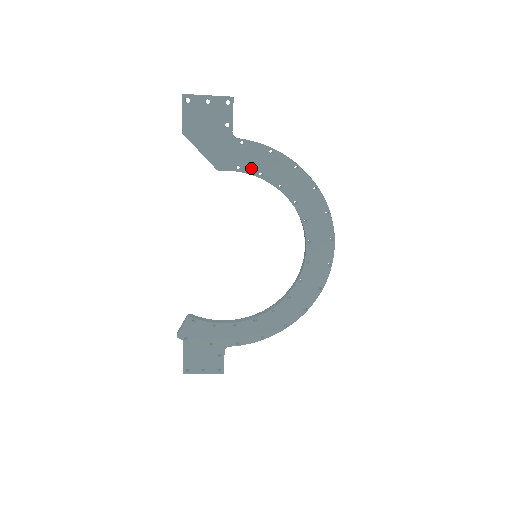
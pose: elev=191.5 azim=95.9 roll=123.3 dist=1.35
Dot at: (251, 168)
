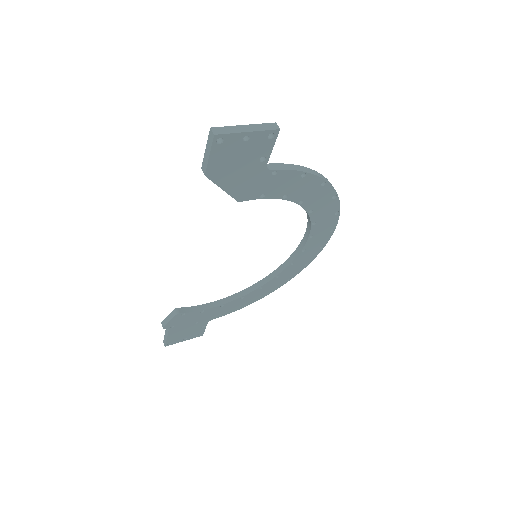
Dot at: (277, 193)
